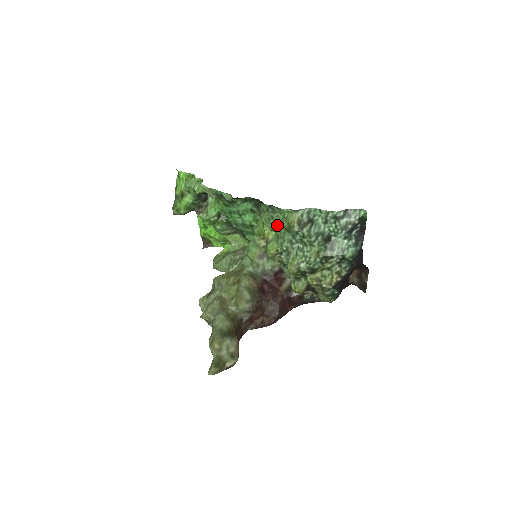
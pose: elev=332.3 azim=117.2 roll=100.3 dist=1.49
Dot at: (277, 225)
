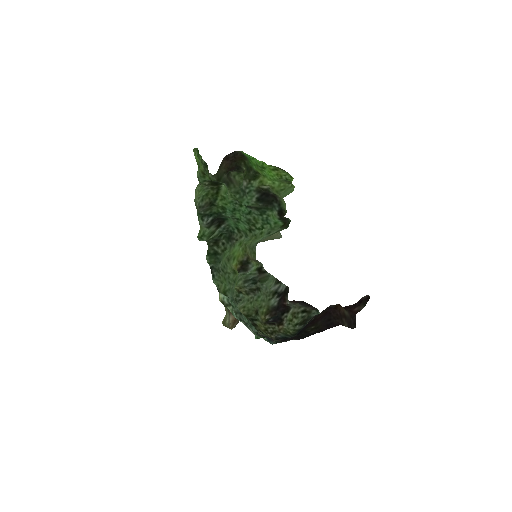
Dot at: (227, 278)
